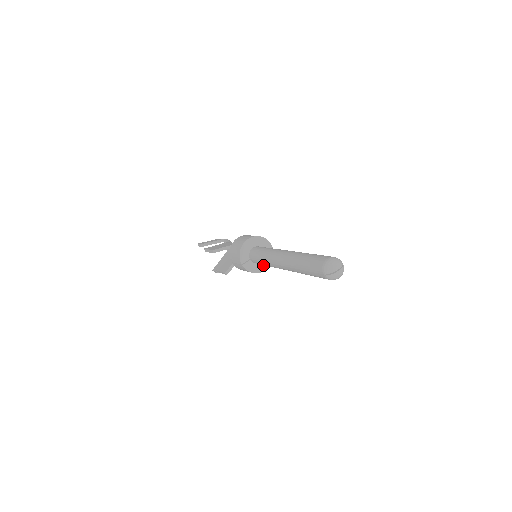
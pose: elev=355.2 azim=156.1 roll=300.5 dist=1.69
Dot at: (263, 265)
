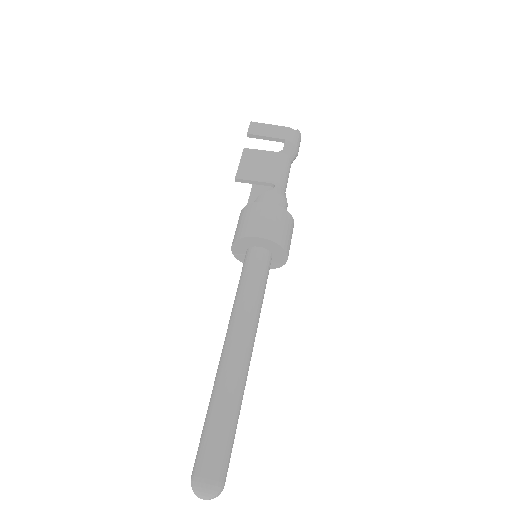
Dot at: occluded
